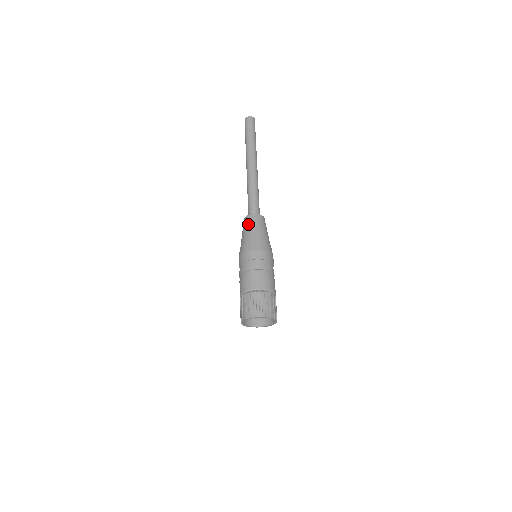
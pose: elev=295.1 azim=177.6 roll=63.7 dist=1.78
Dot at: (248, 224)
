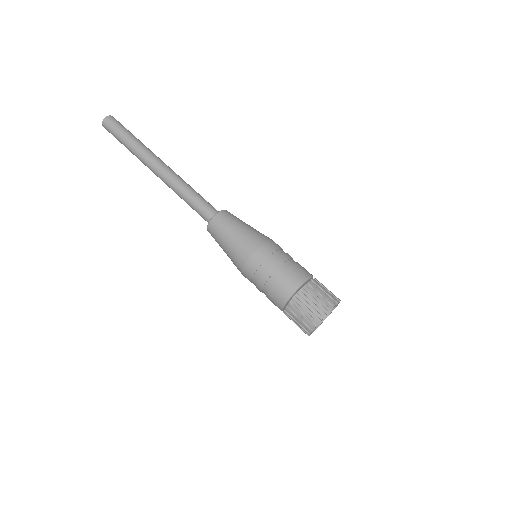
Dot at: (224, 226)
